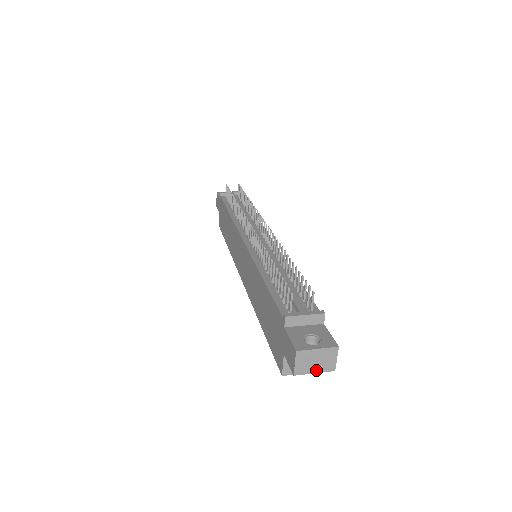
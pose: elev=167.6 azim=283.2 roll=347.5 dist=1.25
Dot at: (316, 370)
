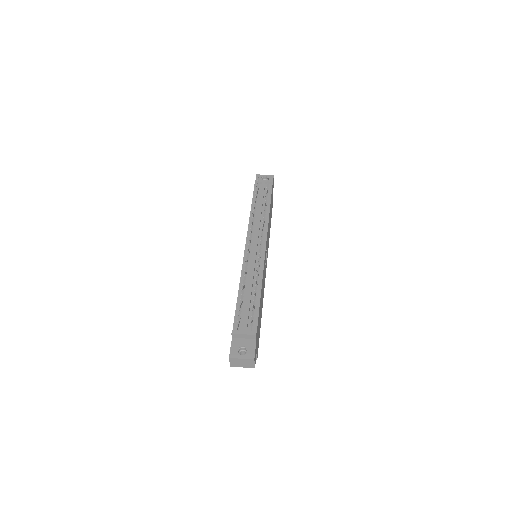
Dot at: (243, 366)
